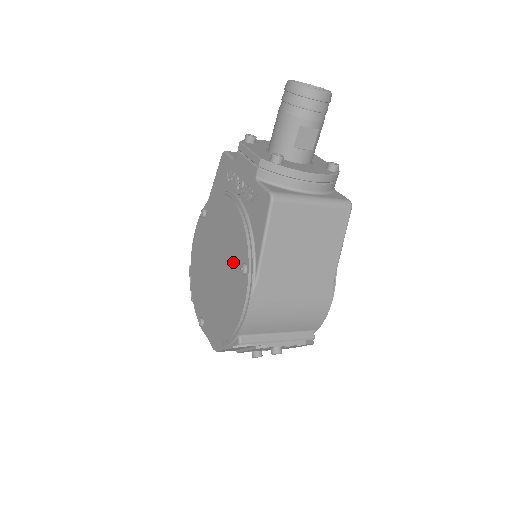
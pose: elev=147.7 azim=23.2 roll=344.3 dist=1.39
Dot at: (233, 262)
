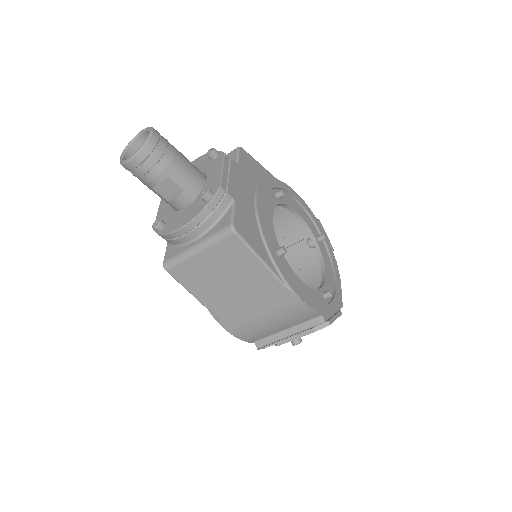
Dot at: occluded
